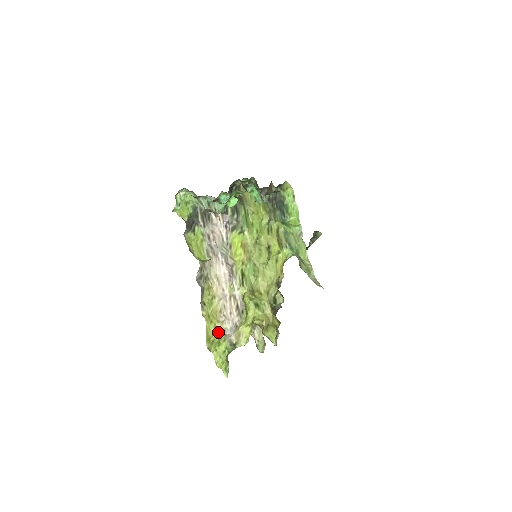
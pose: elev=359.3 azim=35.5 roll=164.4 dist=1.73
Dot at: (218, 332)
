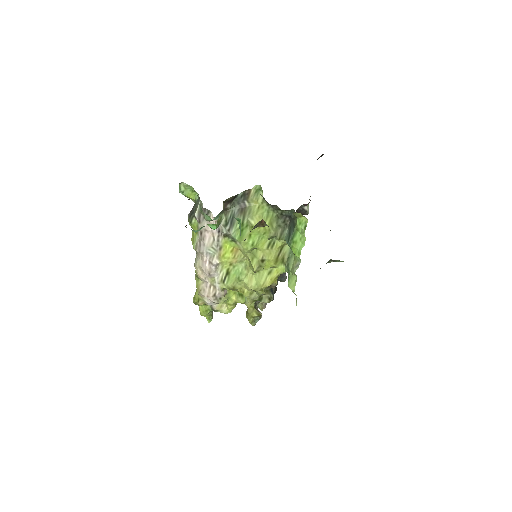
Dot at: (199, 300)
